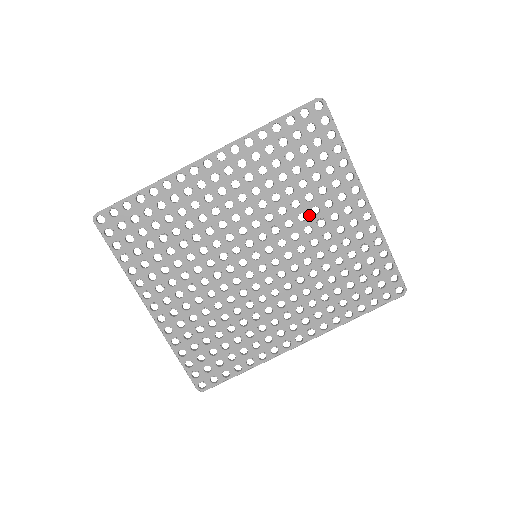
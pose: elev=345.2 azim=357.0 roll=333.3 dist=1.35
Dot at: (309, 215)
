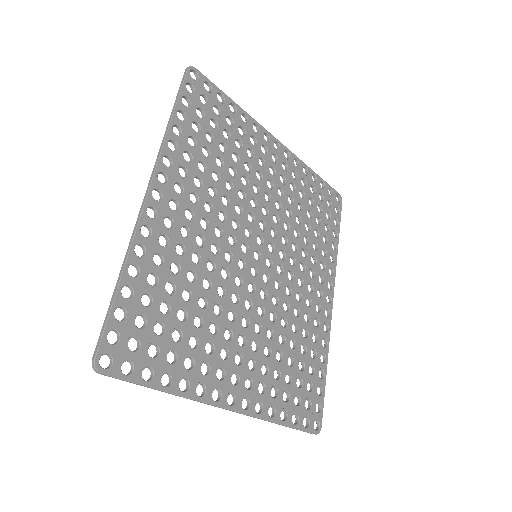
Dot at: (259, 183)
